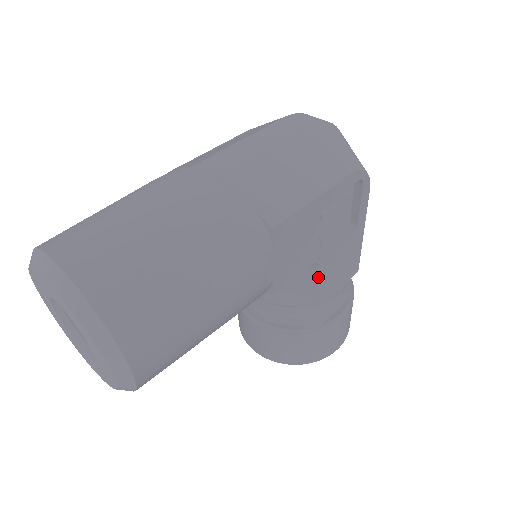
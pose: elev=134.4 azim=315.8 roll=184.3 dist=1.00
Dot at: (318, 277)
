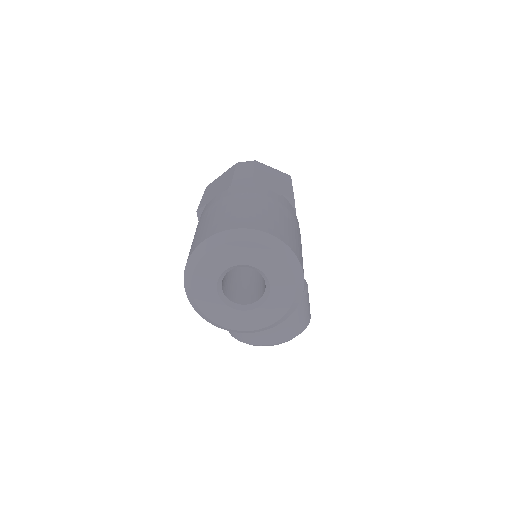
Dot at: occluded
